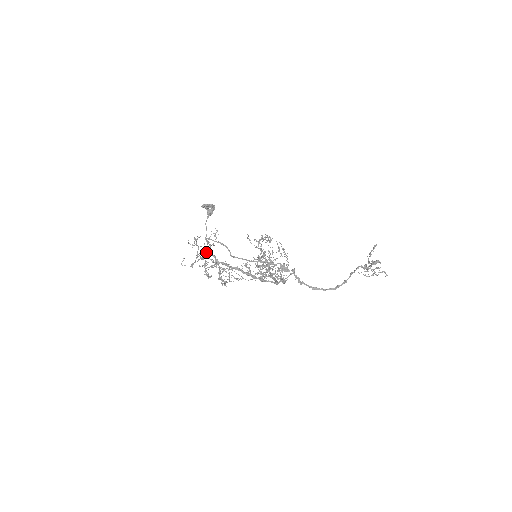
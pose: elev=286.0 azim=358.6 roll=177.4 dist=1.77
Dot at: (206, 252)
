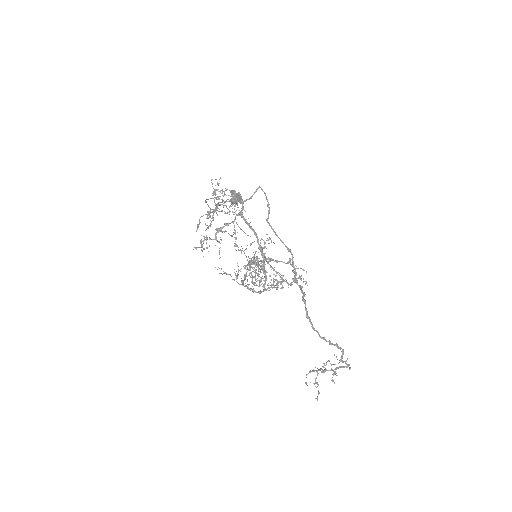
Dot at: (234, 201)
